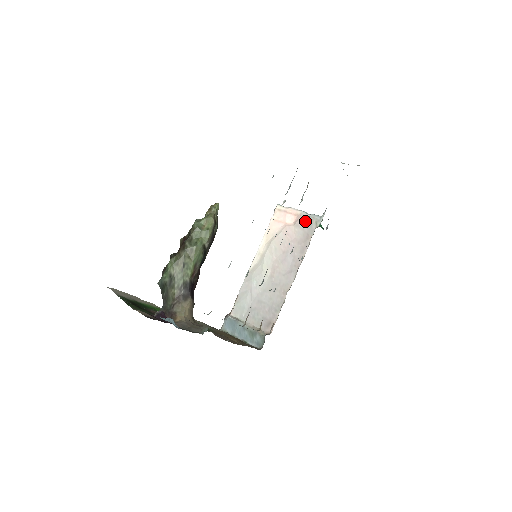
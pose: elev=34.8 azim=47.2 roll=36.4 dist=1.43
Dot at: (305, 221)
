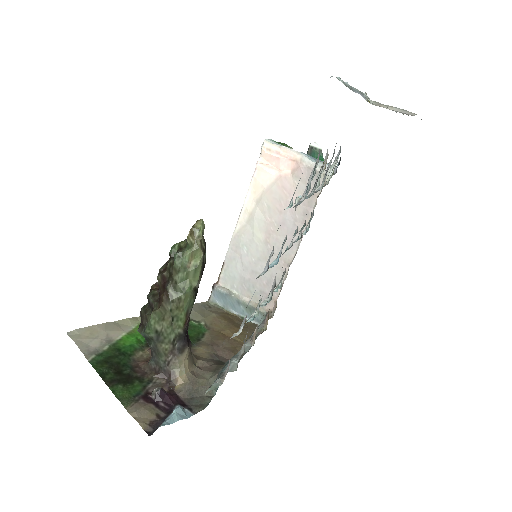
Dot at: (308, 172)
